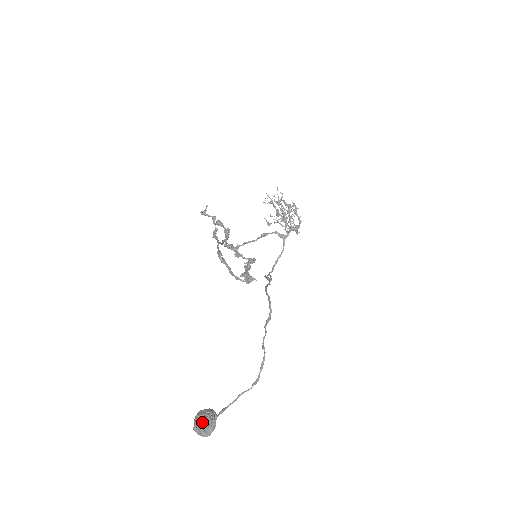
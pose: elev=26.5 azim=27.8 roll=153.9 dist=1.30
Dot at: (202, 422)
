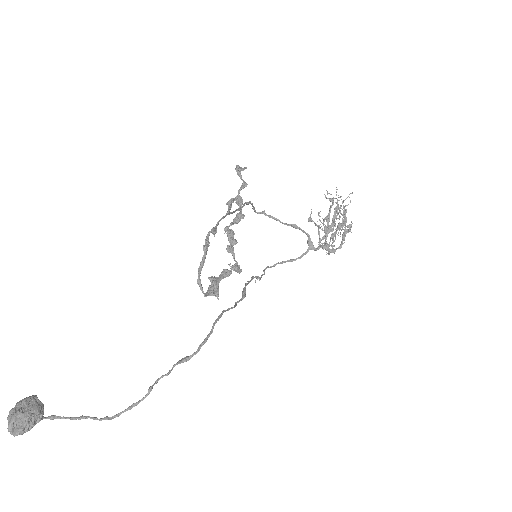
Dot at: (18, 416)
